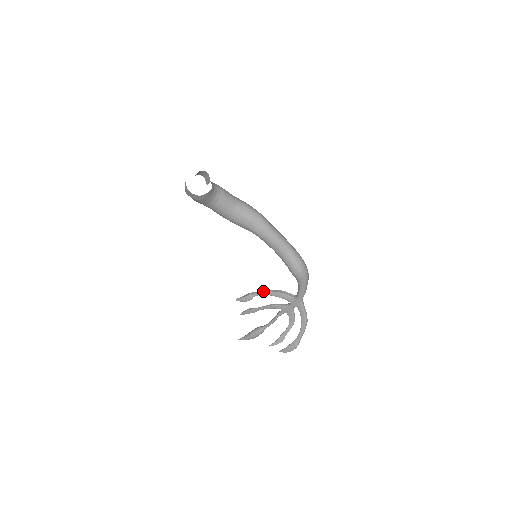
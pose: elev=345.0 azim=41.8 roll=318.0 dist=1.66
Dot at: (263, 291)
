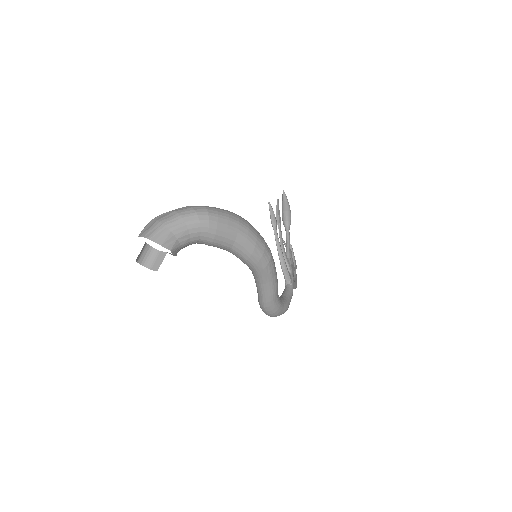
Dot at: (276, 243)
